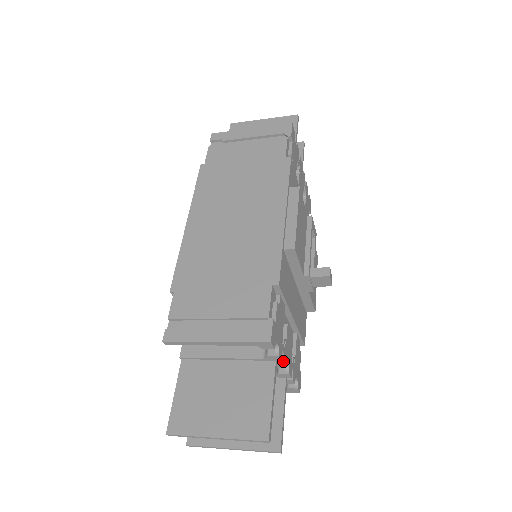
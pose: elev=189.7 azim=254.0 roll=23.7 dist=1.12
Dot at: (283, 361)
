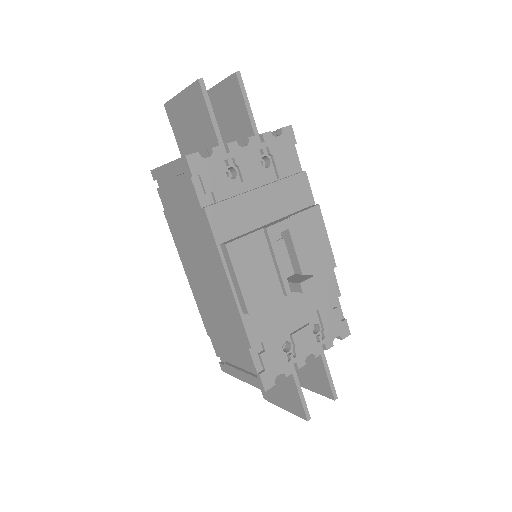
Dot at: (298, 368)
